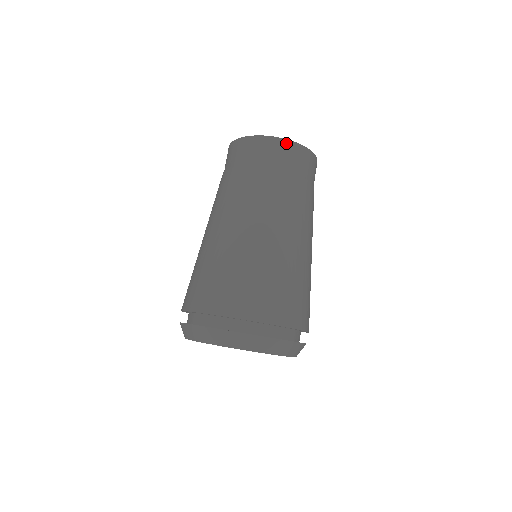
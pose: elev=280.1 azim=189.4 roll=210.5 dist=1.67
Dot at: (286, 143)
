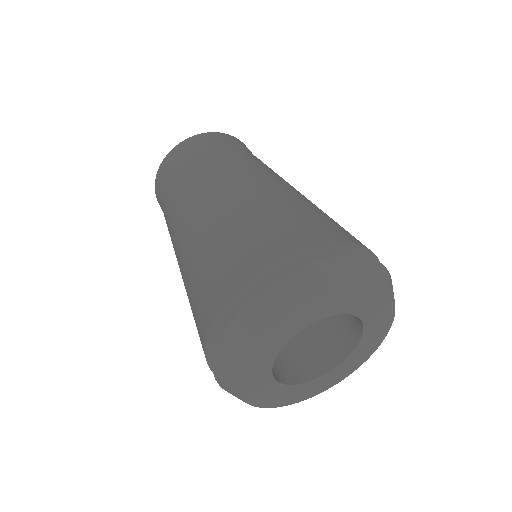
Dot at: occluded
